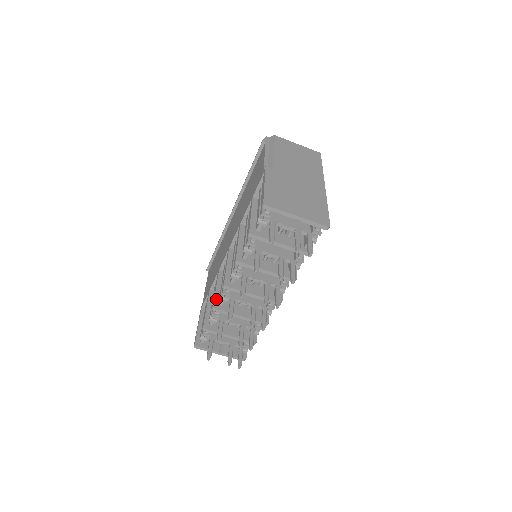
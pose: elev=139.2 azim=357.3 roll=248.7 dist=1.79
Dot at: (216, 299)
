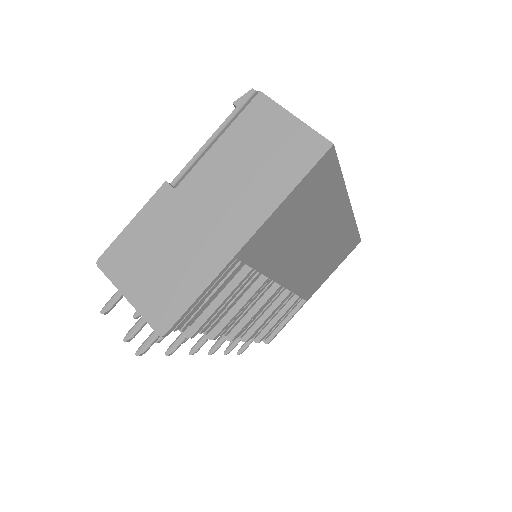
Dot at: occluded
